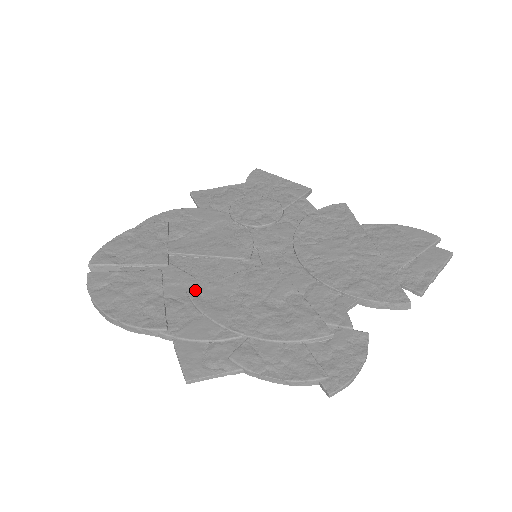
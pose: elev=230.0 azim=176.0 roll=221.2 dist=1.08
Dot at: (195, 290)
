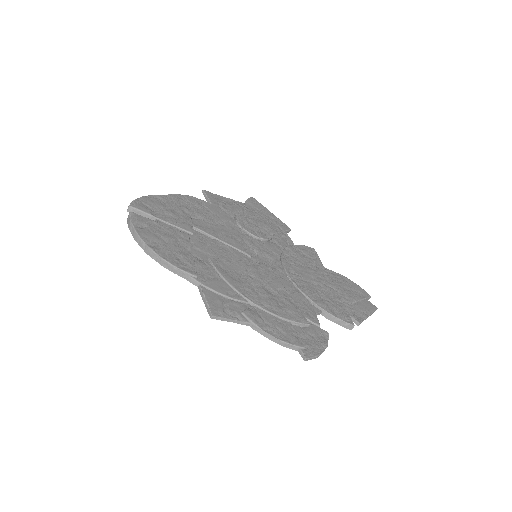
Dot at: (216, 259)
